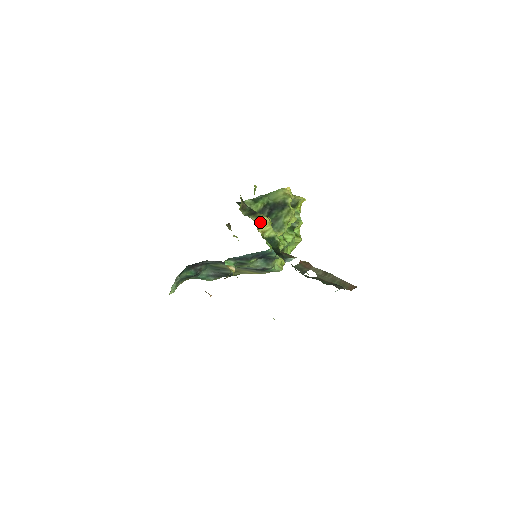
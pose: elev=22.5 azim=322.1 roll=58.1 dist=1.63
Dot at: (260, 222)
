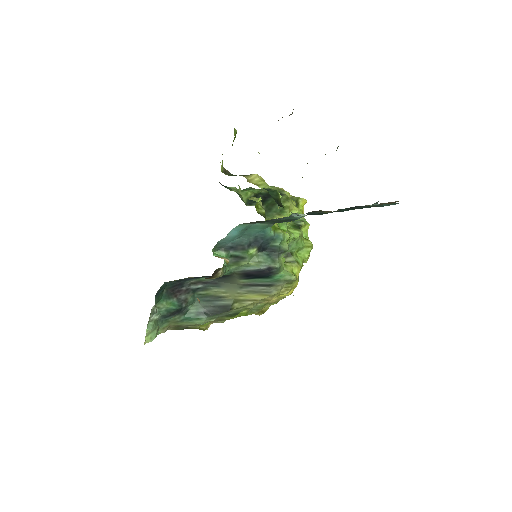
Dot at: (249, 177)
